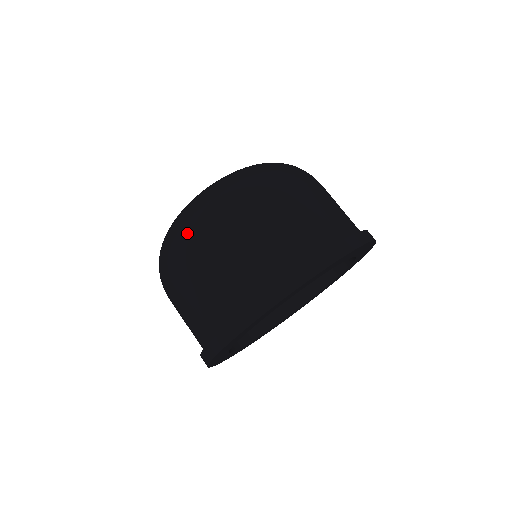
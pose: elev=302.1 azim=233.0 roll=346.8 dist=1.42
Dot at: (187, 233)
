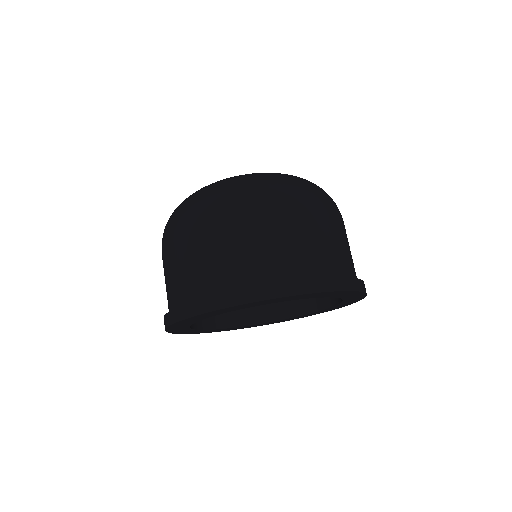
Dot at: (179, 216)
